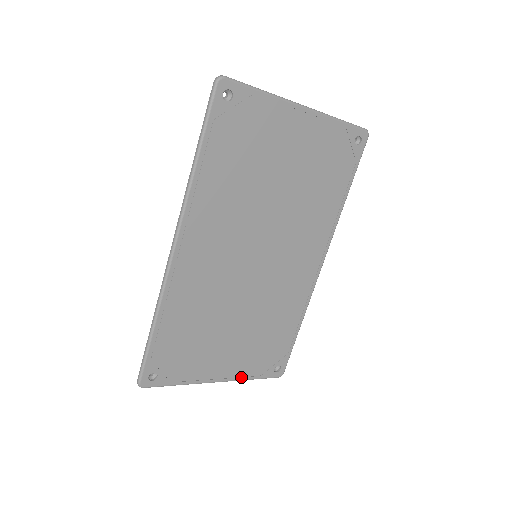
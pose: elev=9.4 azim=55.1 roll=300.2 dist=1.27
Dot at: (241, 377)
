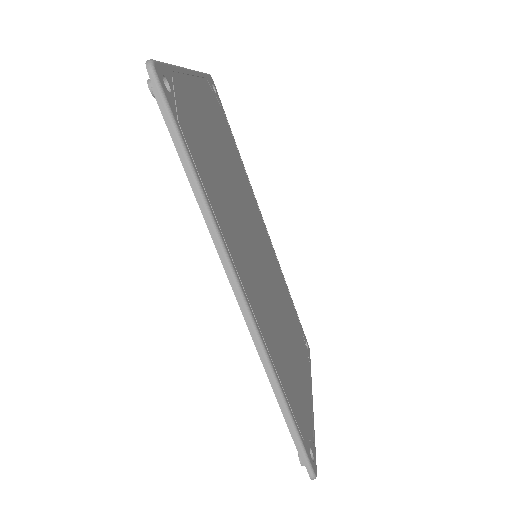
Dot at: (310, 378)
